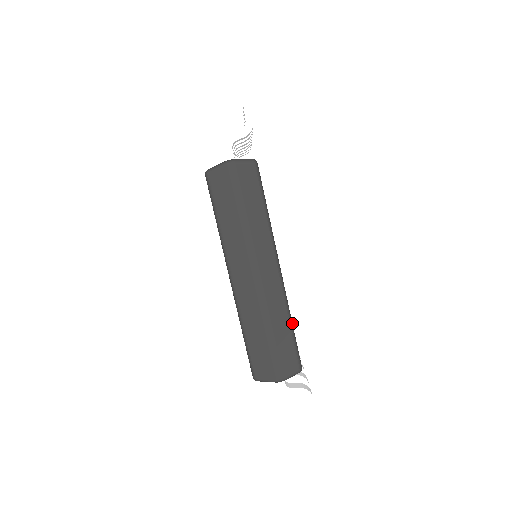
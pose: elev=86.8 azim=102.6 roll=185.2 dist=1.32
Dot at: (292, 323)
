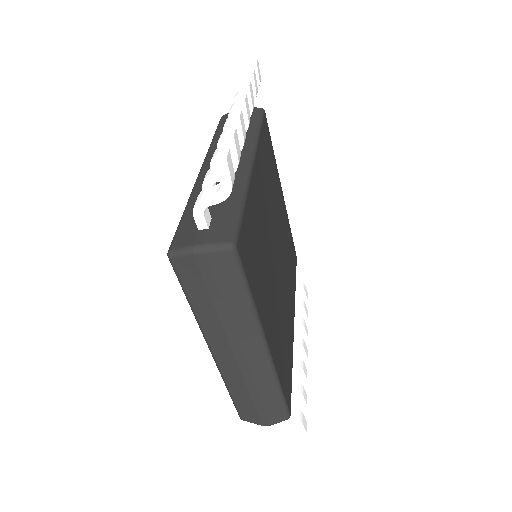
Dot at: (281, 385)
